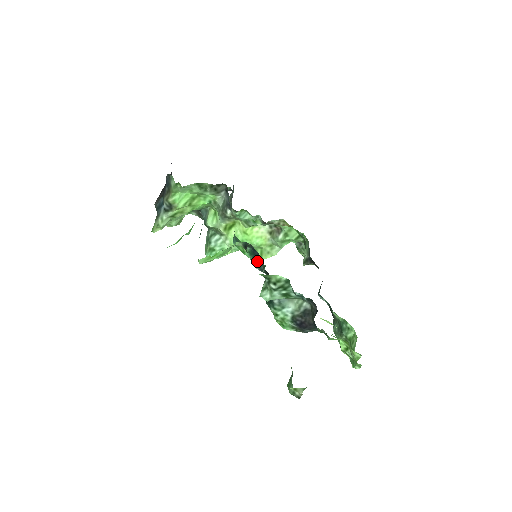
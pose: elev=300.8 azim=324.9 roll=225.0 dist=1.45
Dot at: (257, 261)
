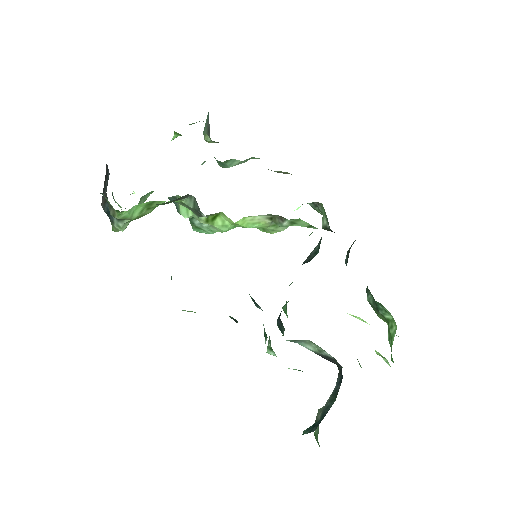
Dot at: (256, 304)
